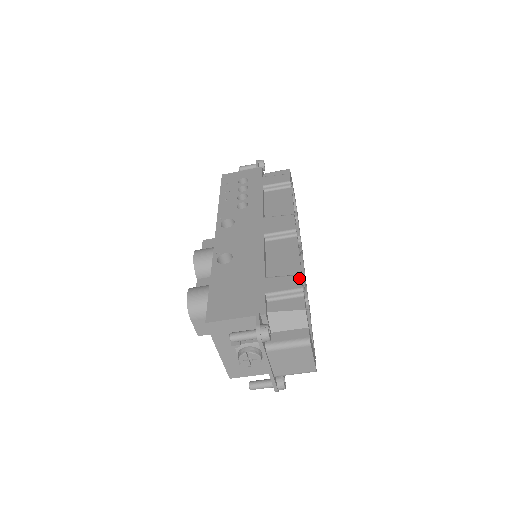
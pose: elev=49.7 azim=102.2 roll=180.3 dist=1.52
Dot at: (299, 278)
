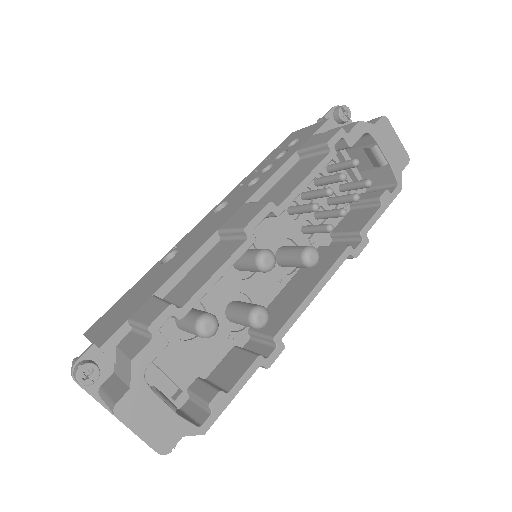
Dot at: (162, 309)
